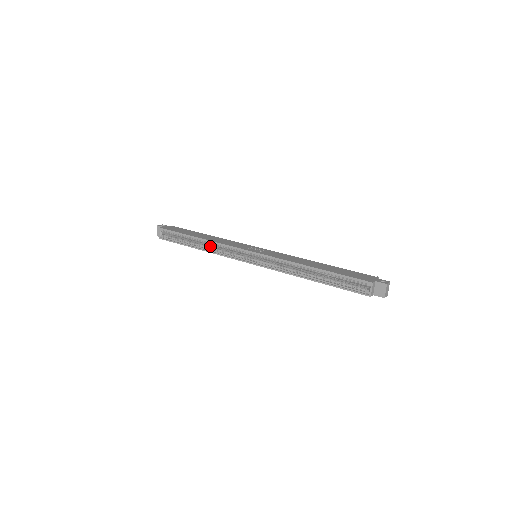
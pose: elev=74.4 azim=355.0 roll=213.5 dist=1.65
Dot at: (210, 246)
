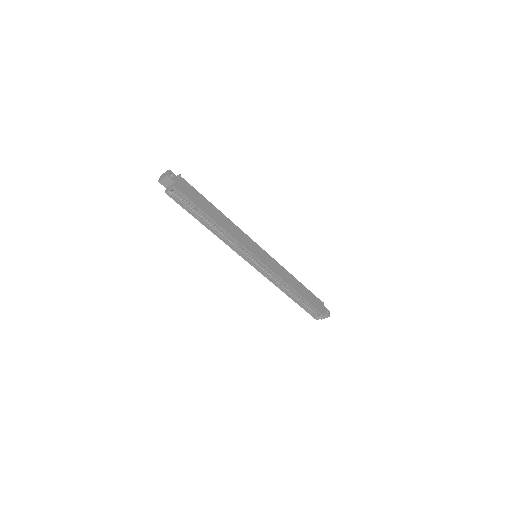
Dot at: occluded
